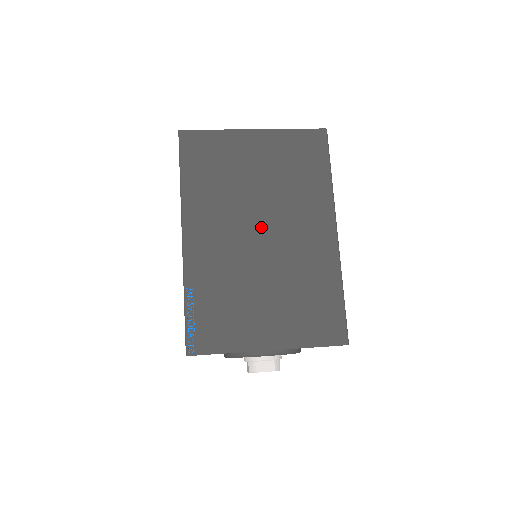
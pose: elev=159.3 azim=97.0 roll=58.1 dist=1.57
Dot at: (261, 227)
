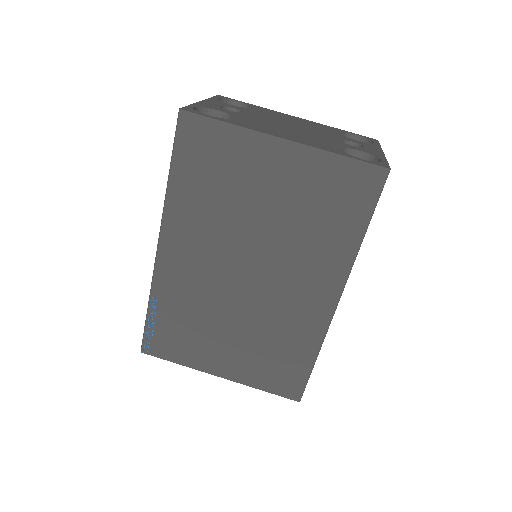
Dot at: (249, 266)
